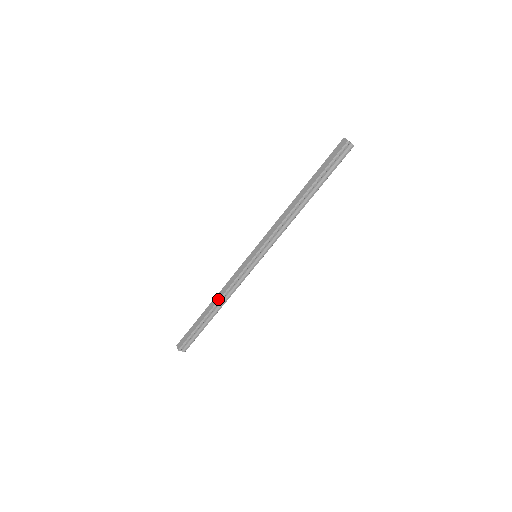
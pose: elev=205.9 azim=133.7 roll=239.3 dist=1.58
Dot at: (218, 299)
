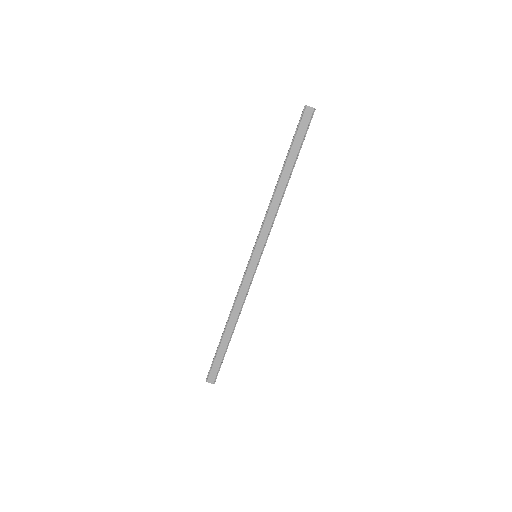
Dot at: (237, 316)
